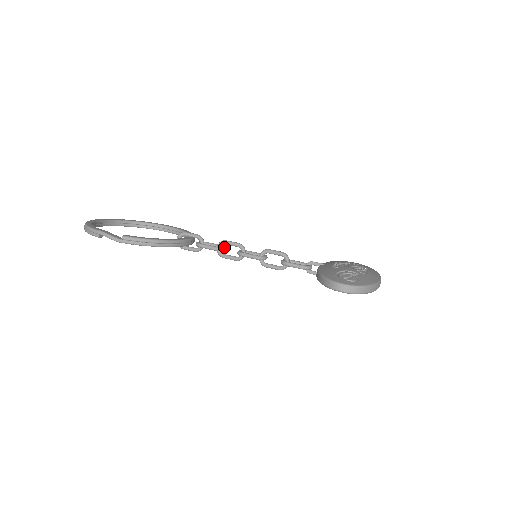
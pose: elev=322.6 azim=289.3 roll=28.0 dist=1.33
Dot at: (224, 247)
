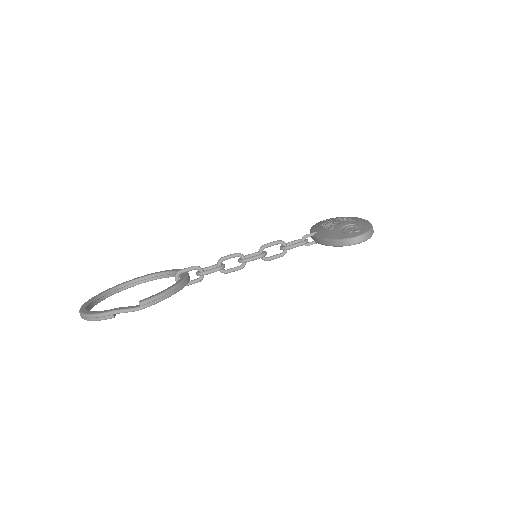
Dot at: (223, 264)
